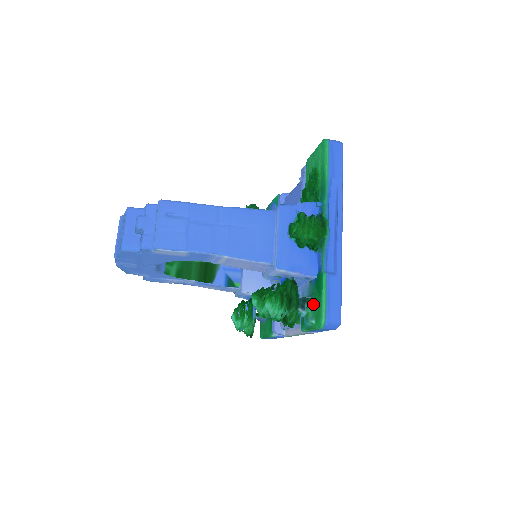
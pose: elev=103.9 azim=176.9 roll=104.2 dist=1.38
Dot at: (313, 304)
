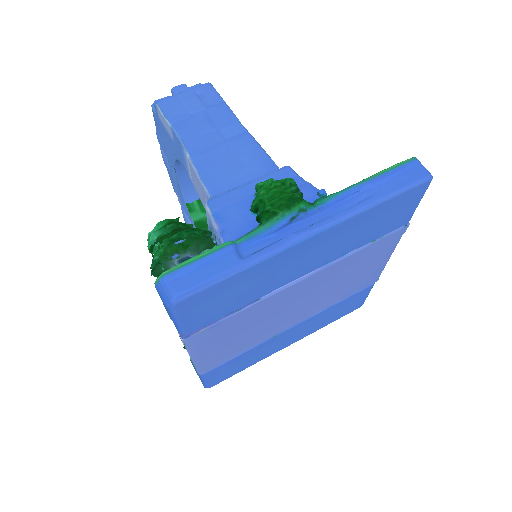
Dot at: occluded
